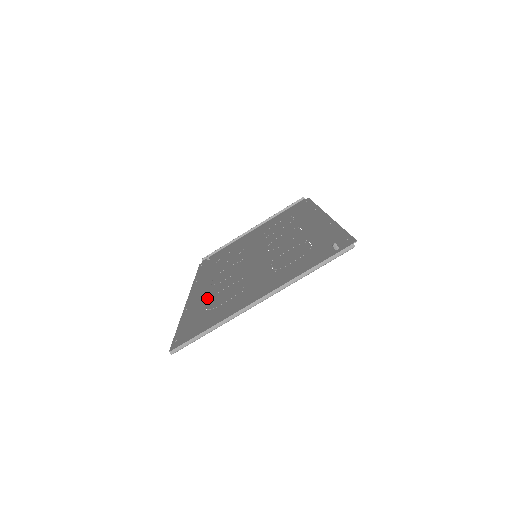
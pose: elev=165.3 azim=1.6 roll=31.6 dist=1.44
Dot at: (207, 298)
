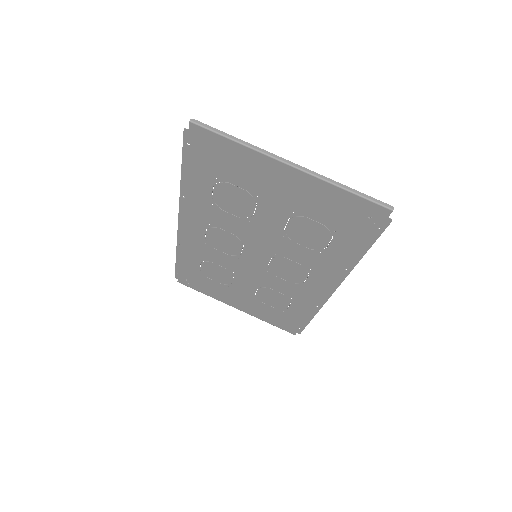
Dot at: (209, 204)
